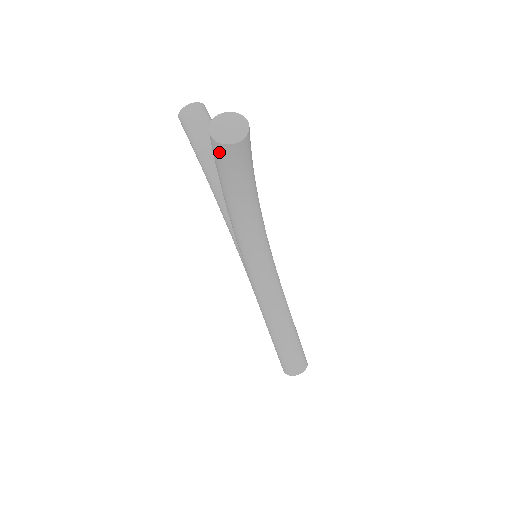
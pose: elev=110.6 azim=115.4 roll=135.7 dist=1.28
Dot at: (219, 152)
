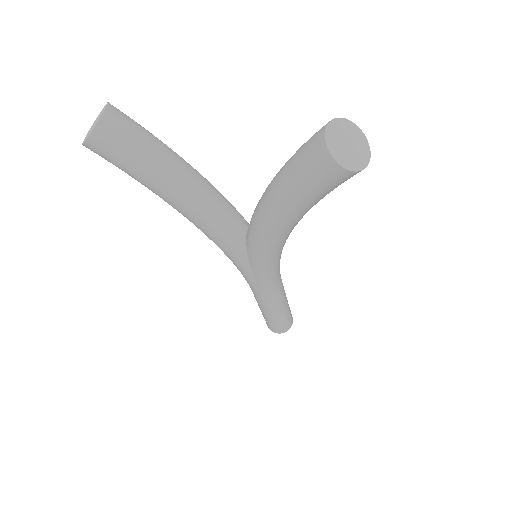
Dot at: (341, 181)
